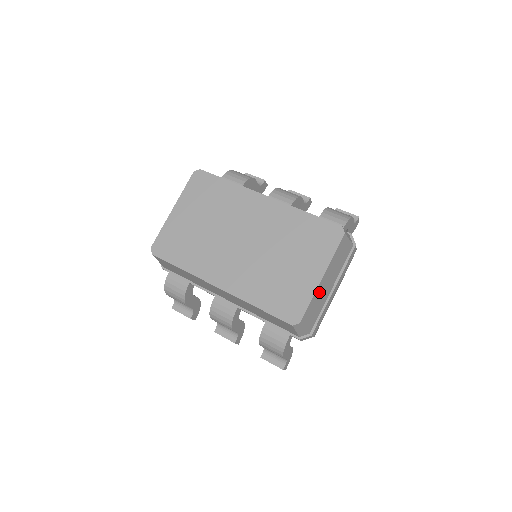
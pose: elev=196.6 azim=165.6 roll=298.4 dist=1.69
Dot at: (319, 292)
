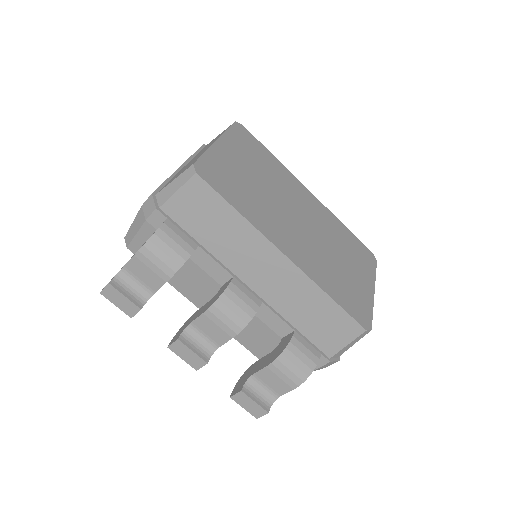
Dot at: occluded
